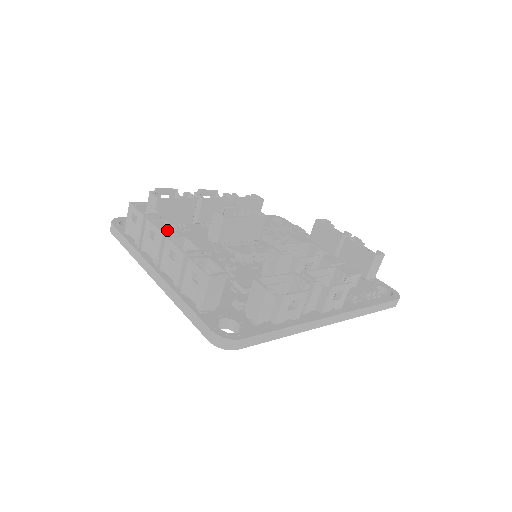
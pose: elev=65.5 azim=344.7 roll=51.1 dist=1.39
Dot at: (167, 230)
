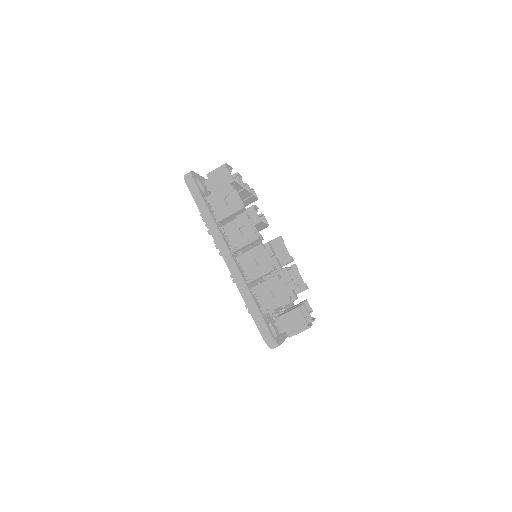
Dot at: occluded
